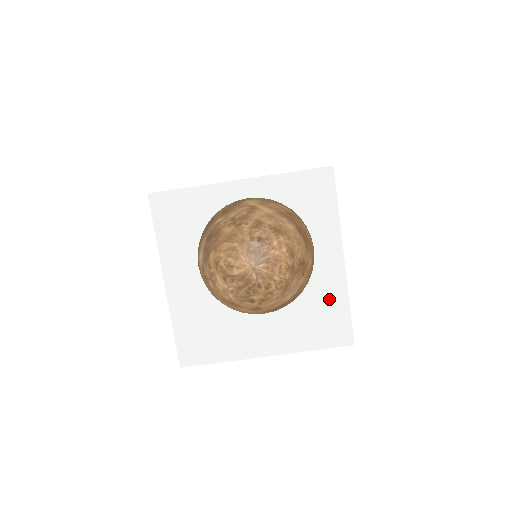
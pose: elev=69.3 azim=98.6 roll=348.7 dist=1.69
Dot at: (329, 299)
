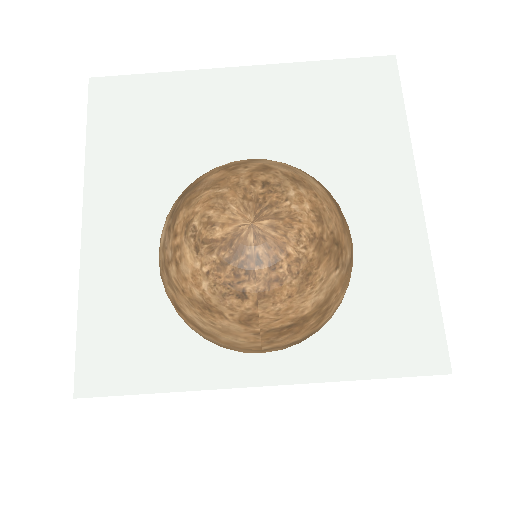
Dot at: (395, 271)
